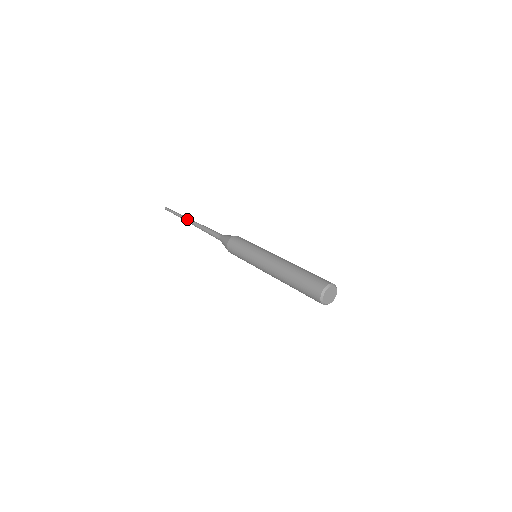
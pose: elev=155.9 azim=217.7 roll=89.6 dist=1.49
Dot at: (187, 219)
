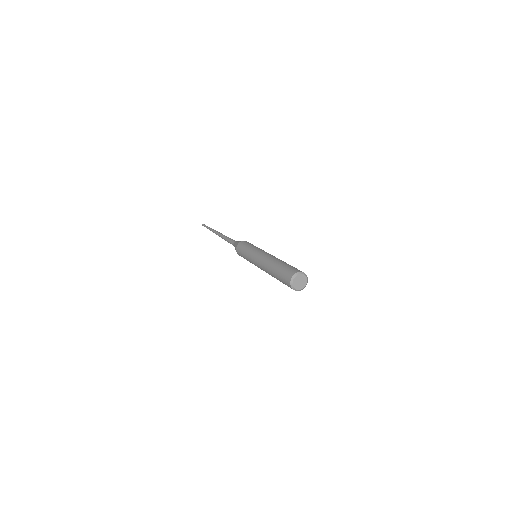
Dot at: (215, 232)
